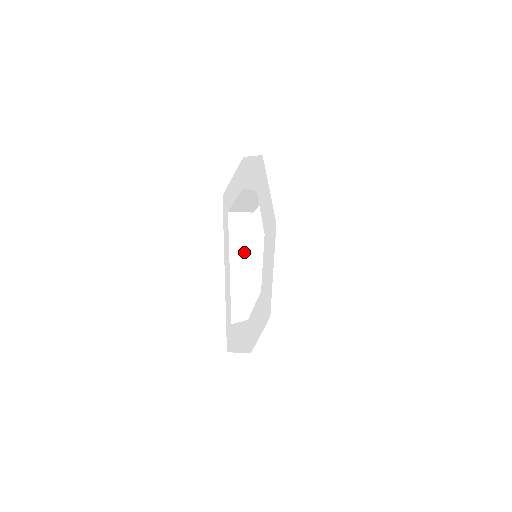
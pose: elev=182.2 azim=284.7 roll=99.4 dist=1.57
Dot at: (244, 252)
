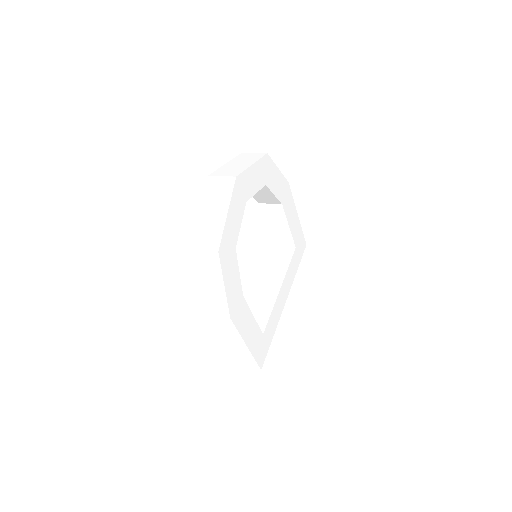
Dot at: (275, 276)
